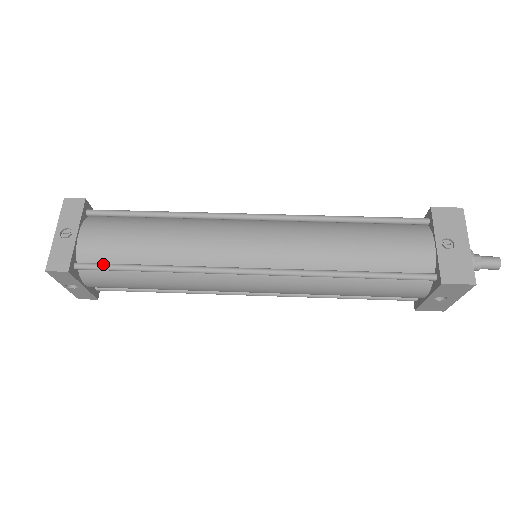
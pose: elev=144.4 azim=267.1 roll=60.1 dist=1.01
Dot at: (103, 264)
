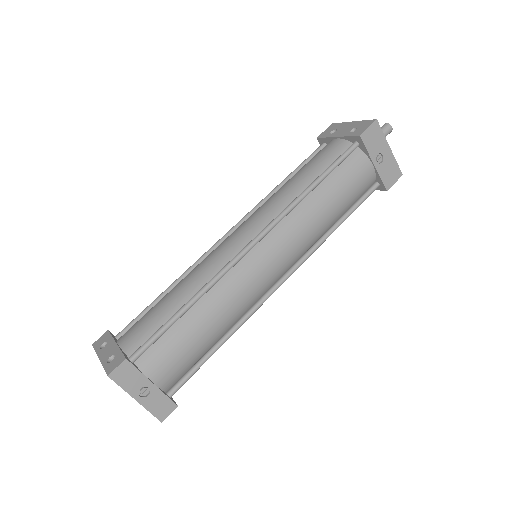
Dot at: (189, 376)
